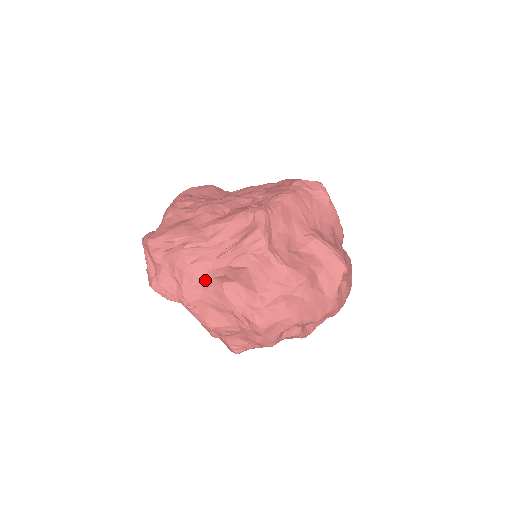
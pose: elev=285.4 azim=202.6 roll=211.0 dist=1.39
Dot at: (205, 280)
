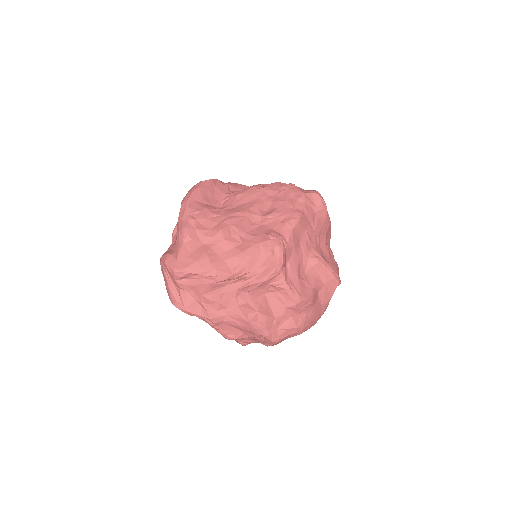
Dot at: (229, 307)
